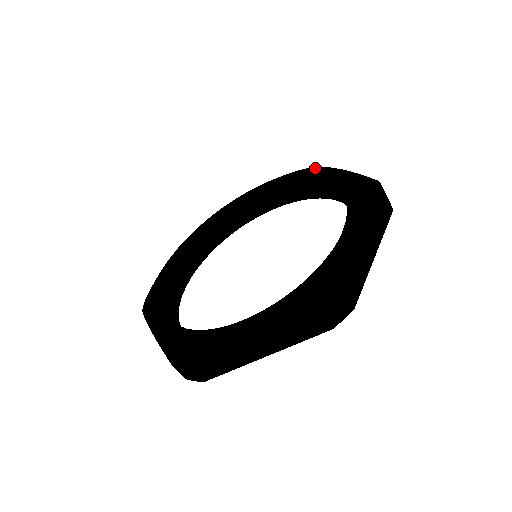
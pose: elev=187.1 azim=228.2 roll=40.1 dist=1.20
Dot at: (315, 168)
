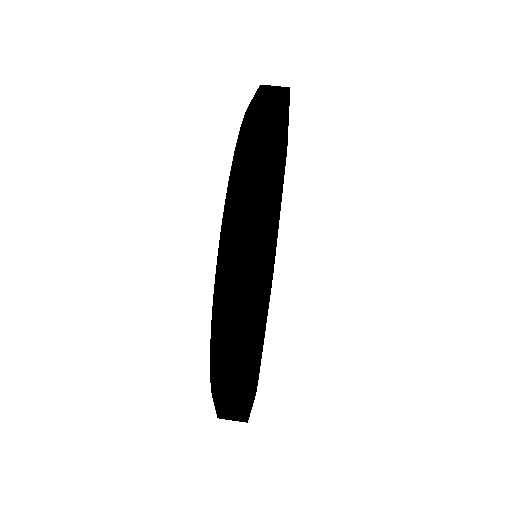
Dot at: occluded
